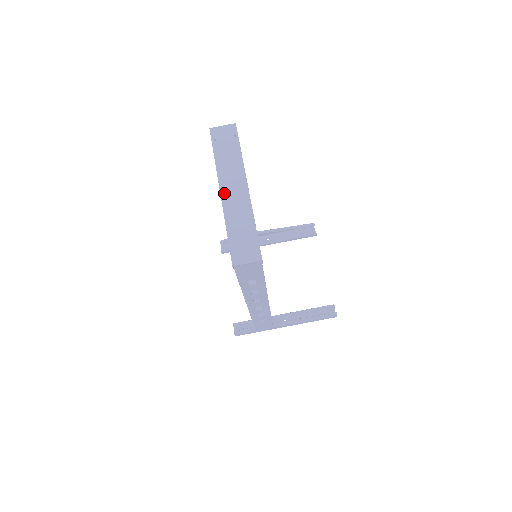
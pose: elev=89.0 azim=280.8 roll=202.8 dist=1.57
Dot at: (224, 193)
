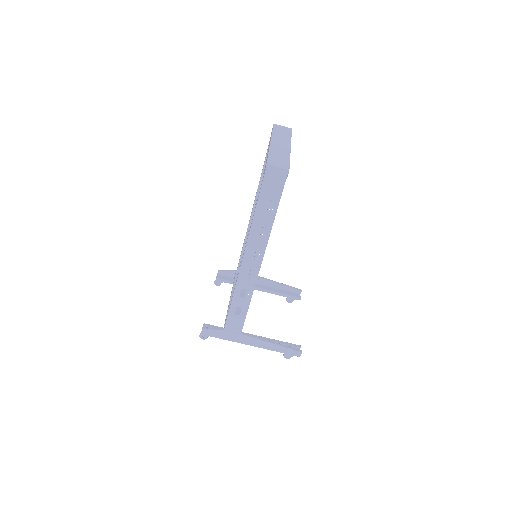
Dot at: (273, 143)
